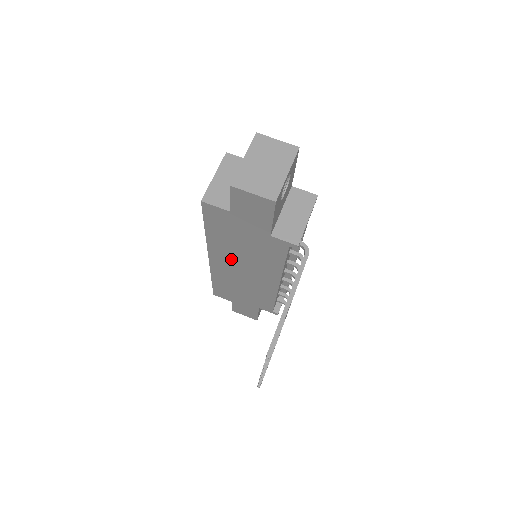
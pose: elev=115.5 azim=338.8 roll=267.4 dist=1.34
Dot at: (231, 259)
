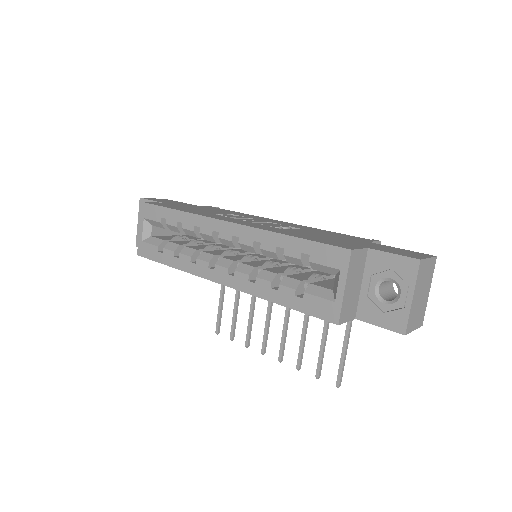
Dot at: occluded
